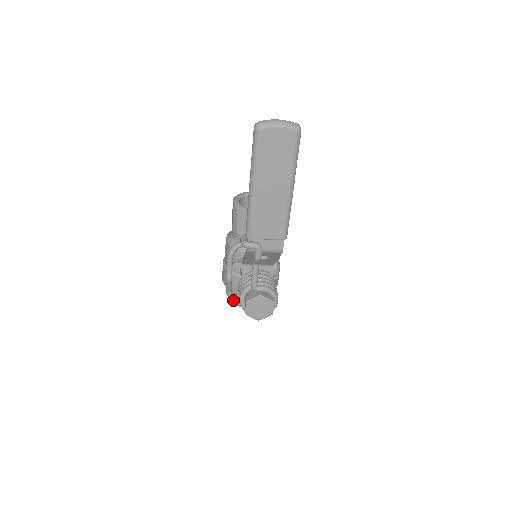
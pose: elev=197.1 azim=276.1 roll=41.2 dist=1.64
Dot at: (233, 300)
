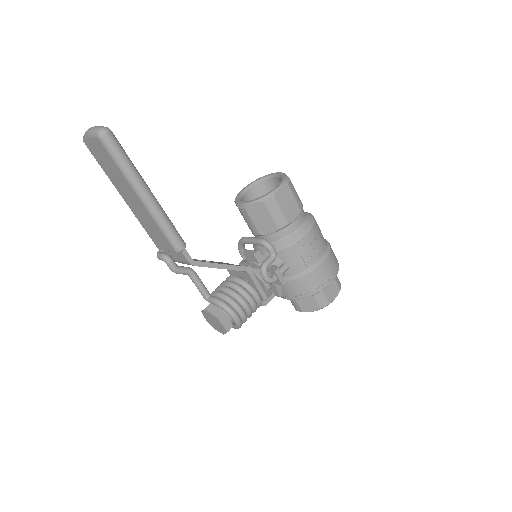
Dot at: occluded
